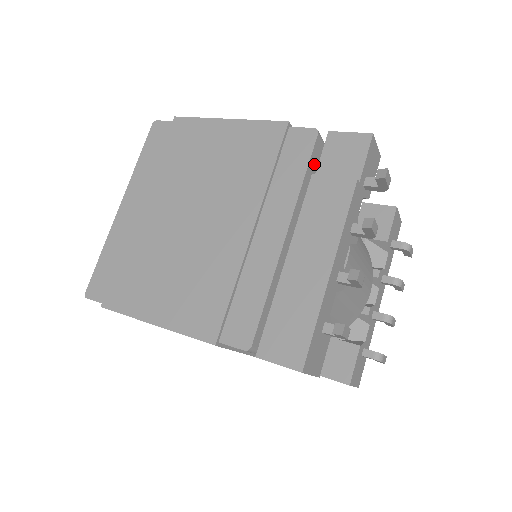
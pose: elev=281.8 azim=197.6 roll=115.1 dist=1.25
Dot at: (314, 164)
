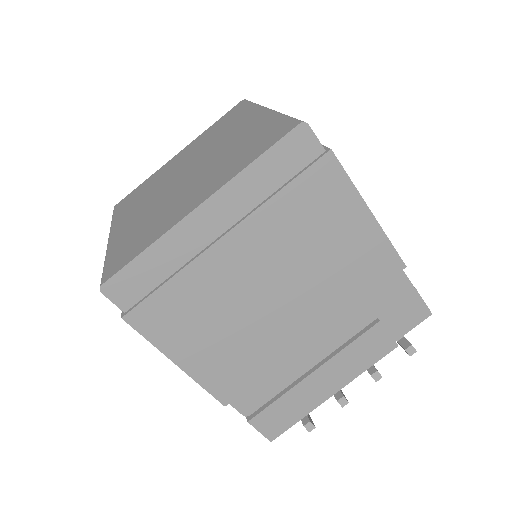
Dot at: occluded
